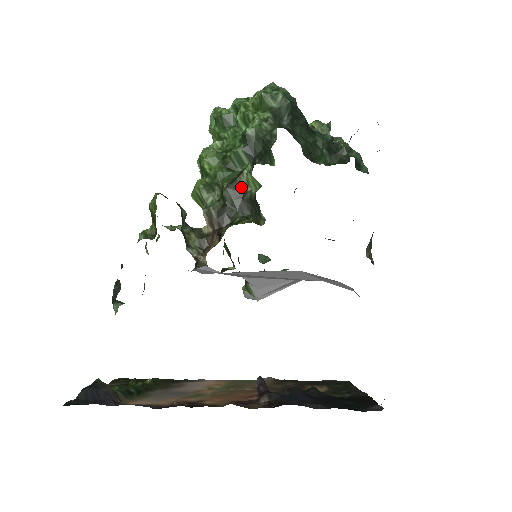
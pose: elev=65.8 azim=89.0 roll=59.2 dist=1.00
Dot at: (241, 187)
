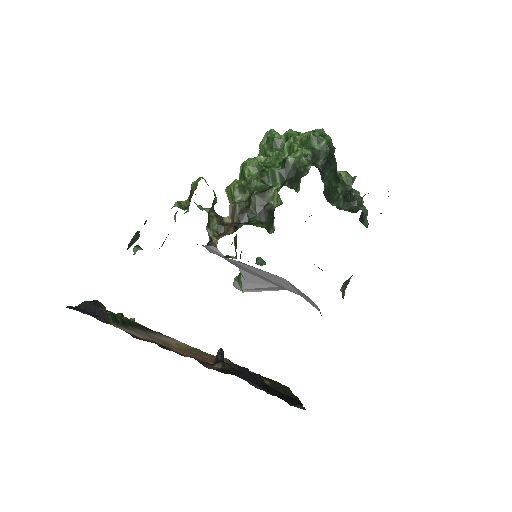
Dot at: (266, 198)
